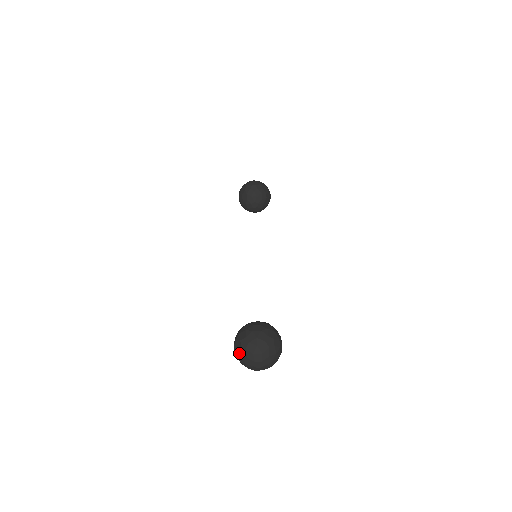
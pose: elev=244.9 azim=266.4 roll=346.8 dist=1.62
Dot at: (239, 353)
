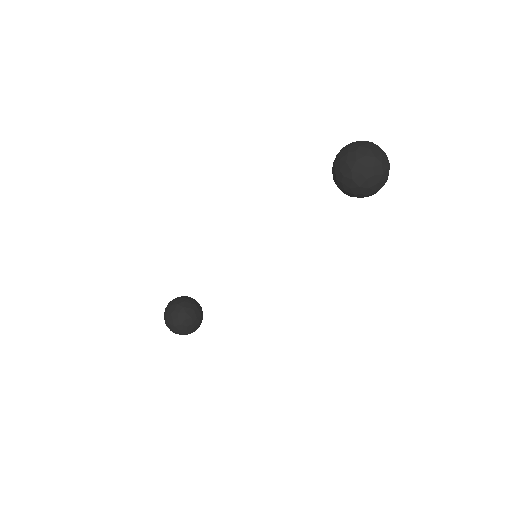
Dot at: (166, 325)
